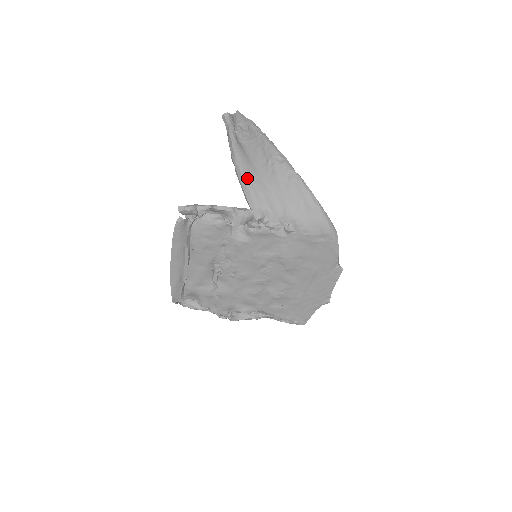
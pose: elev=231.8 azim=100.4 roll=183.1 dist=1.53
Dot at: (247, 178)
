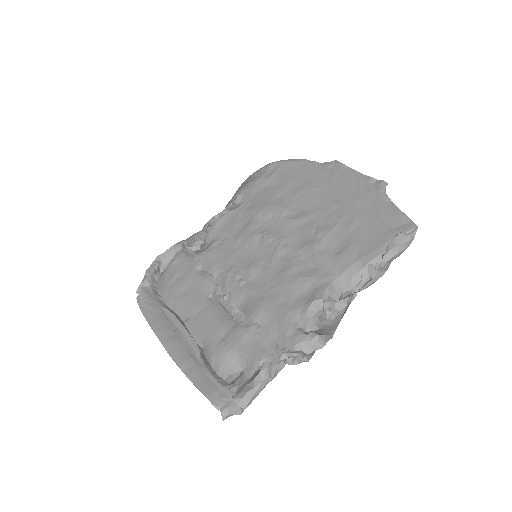
Dot at: occluded
